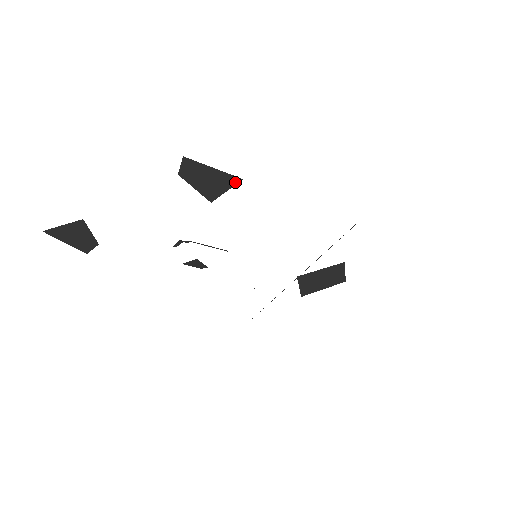
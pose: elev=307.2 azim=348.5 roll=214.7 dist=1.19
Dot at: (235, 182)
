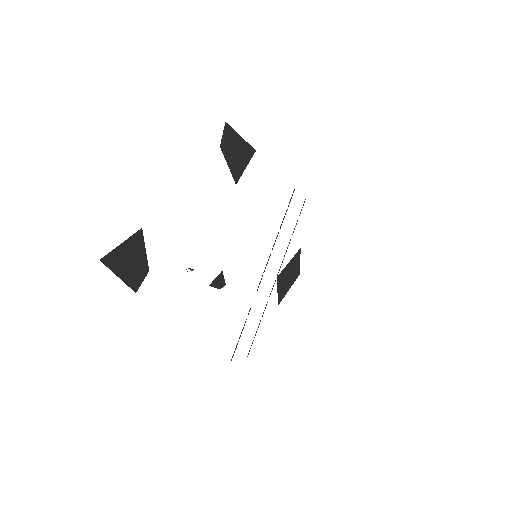
Dot at: (251, 155)
